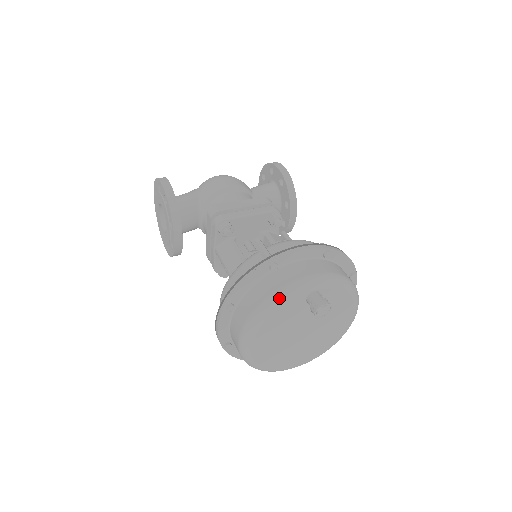
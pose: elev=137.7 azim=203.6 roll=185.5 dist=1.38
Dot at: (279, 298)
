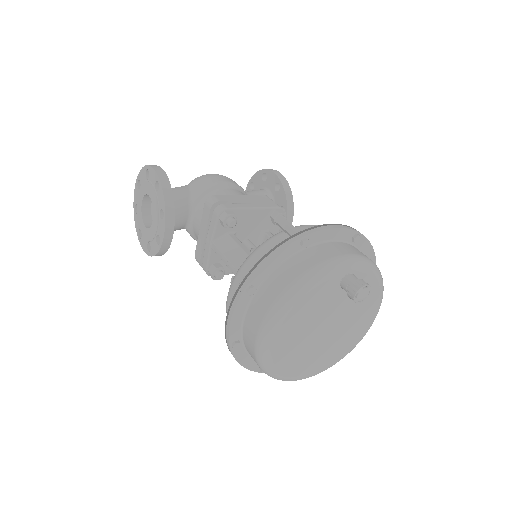
Dot at: (314, 276)
